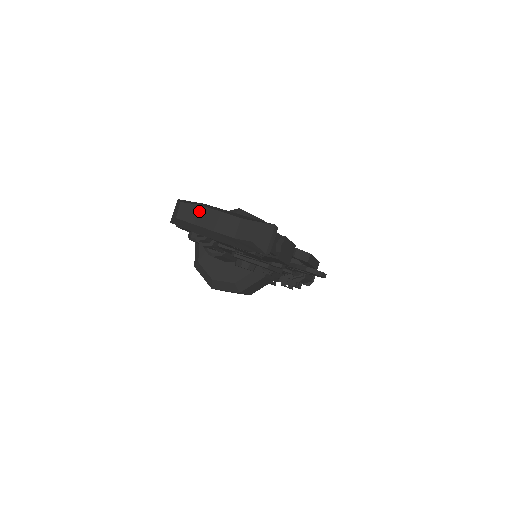
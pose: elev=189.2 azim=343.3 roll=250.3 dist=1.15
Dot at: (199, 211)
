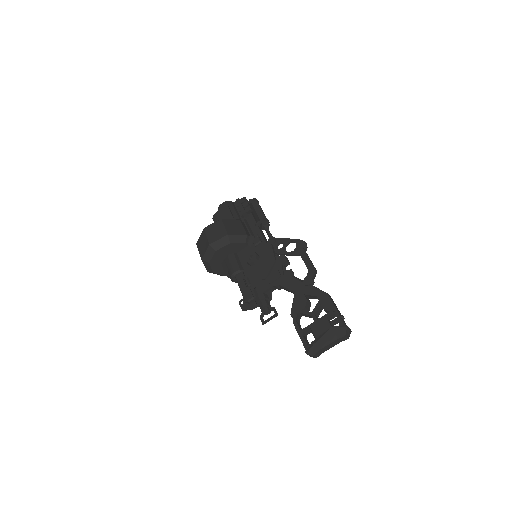
Dot at: (321, 351)
